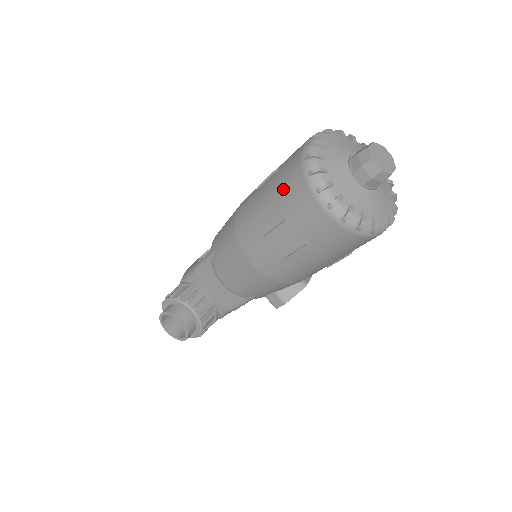
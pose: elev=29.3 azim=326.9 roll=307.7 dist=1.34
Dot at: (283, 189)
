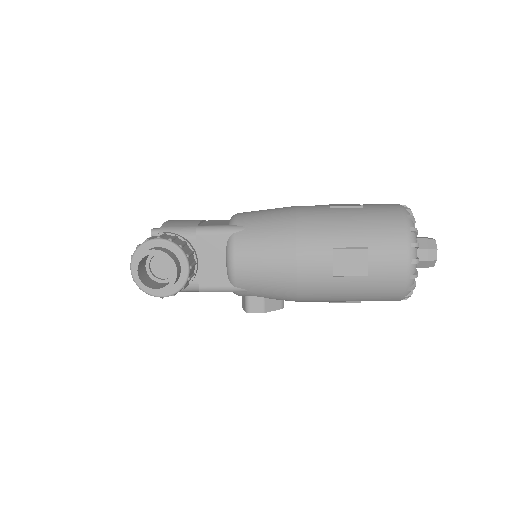
Dot at: (377, 225)
